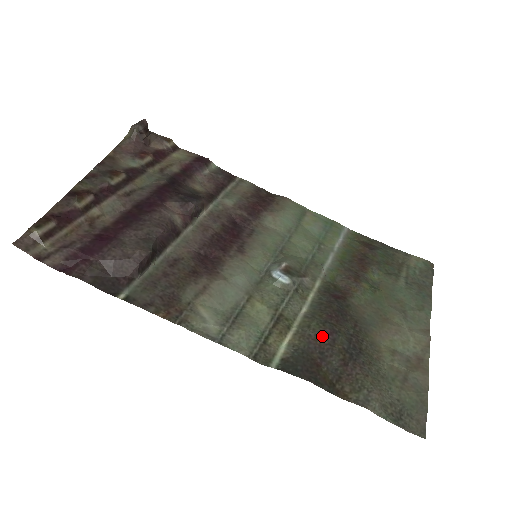
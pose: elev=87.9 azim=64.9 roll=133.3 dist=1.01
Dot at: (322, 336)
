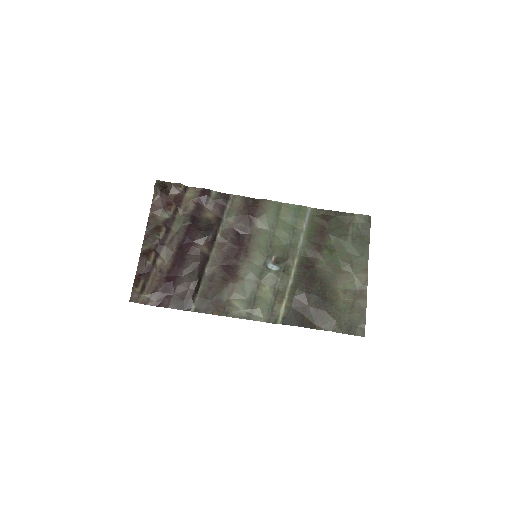
Dot at: (302, 298)
